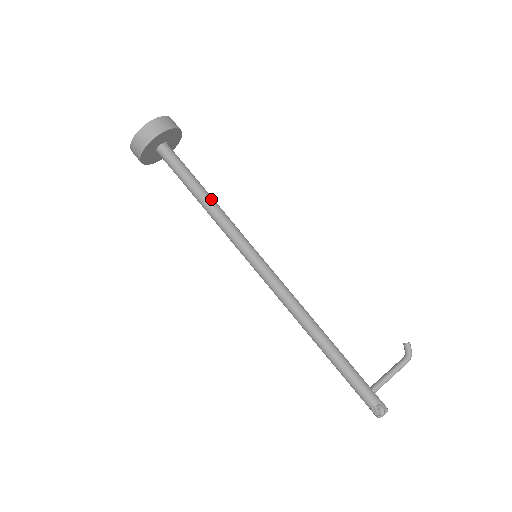
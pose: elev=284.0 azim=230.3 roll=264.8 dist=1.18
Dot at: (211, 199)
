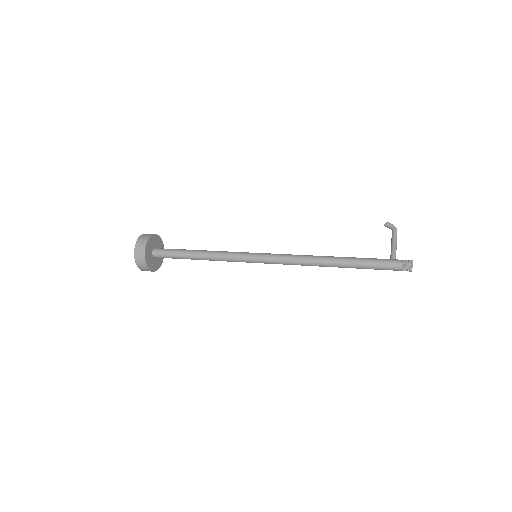
Dot at: (204, 251)
